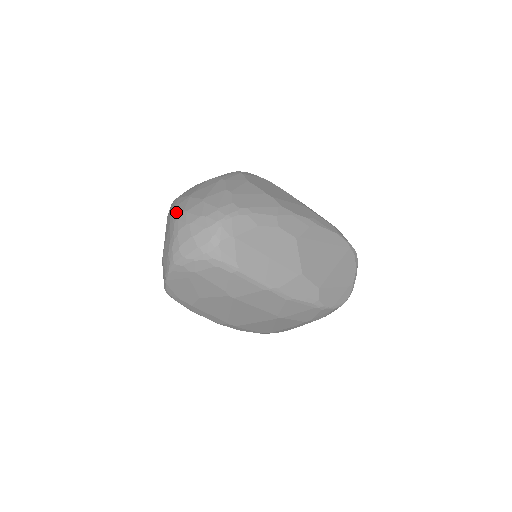
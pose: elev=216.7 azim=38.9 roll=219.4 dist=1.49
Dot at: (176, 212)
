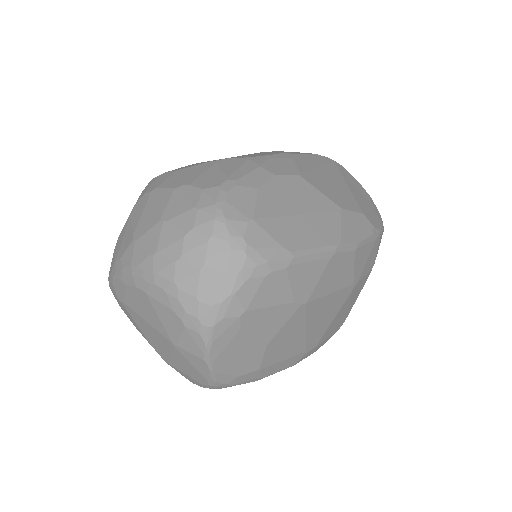
Dot at: (140, 270)
